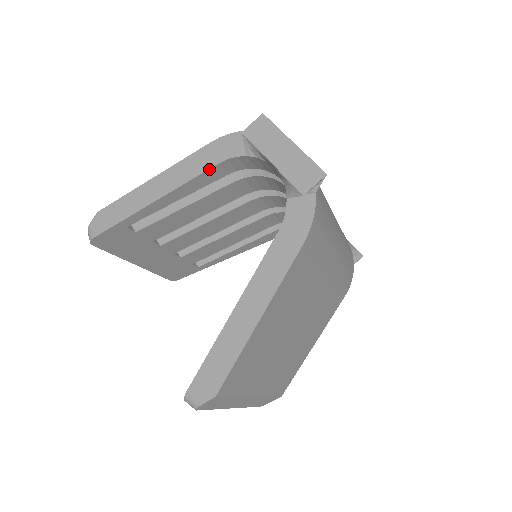
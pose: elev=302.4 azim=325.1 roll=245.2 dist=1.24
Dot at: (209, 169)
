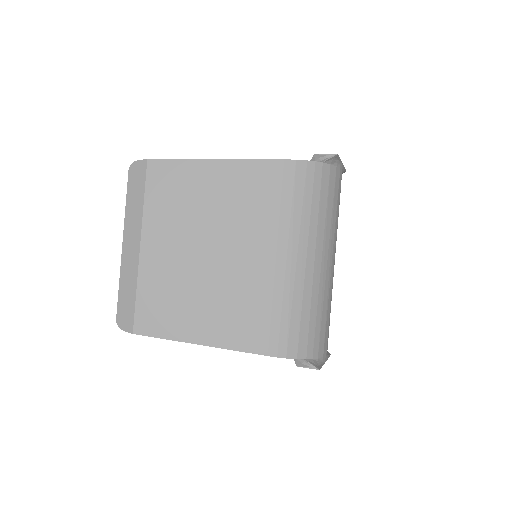
Dot at: occluded
